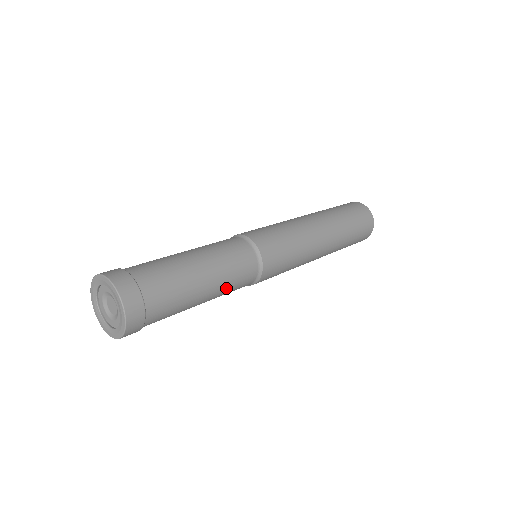
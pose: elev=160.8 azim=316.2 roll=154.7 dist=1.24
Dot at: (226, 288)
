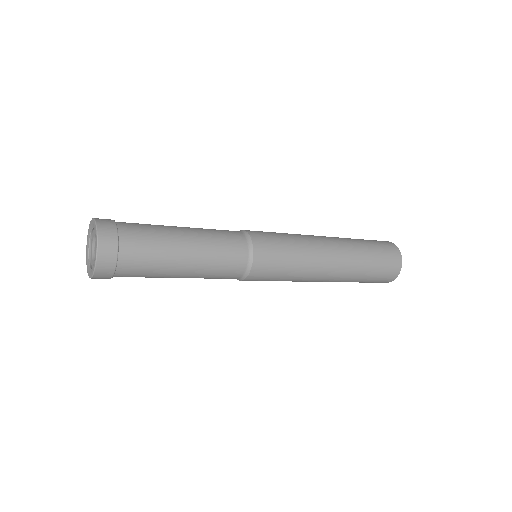
Dot at: (211, 254)
